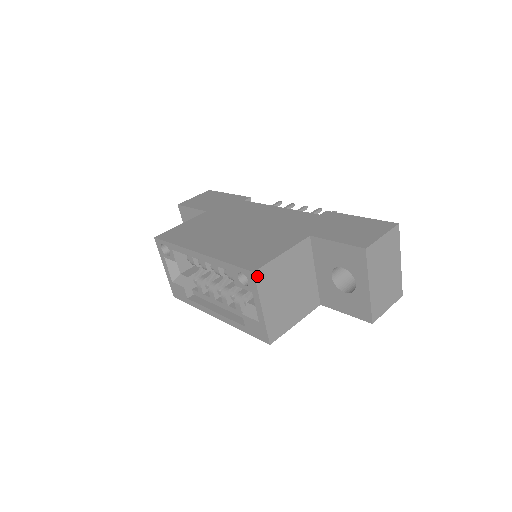
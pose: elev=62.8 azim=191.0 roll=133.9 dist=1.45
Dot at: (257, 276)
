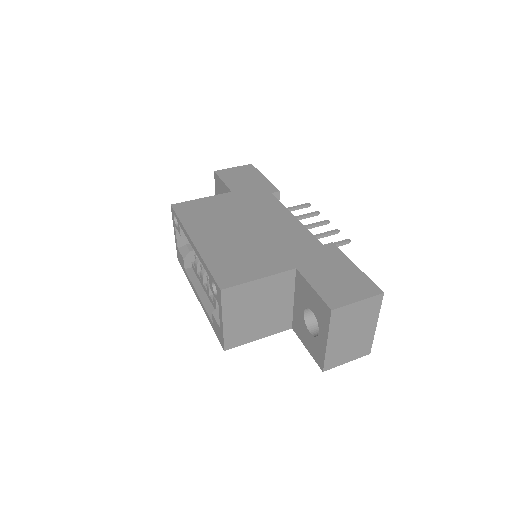
Dot at: (224, 294)
